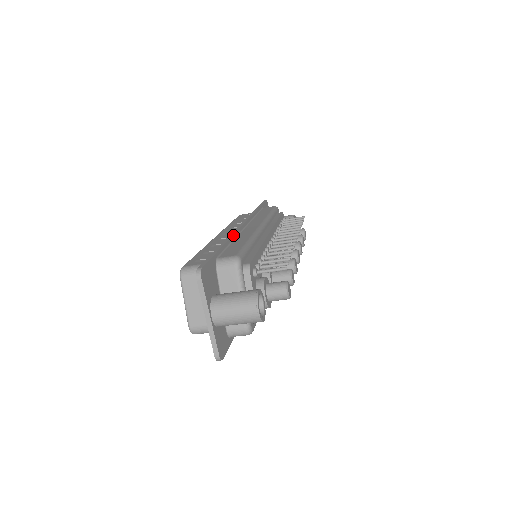
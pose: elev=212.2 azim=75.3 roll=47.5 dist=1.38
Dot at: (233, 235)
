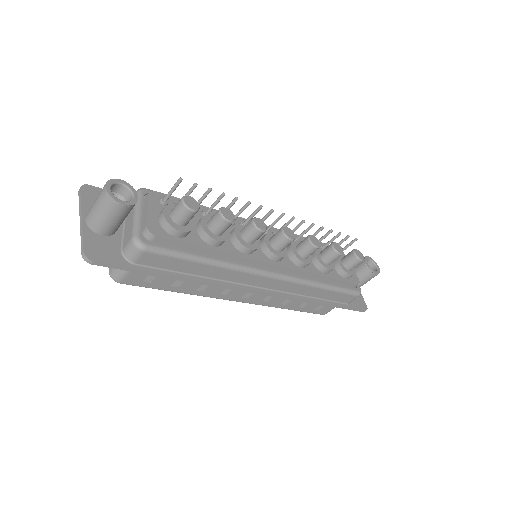
Dot at: occluded
